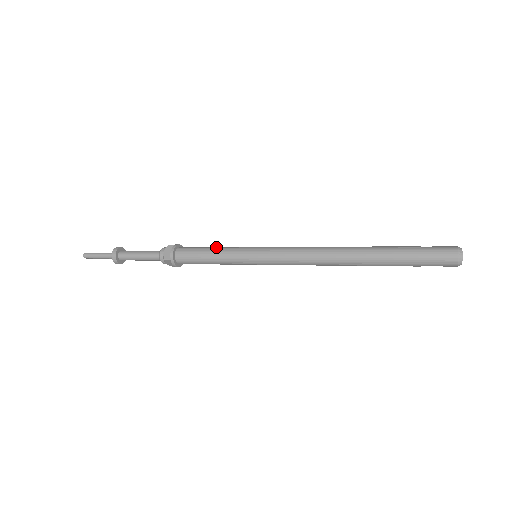
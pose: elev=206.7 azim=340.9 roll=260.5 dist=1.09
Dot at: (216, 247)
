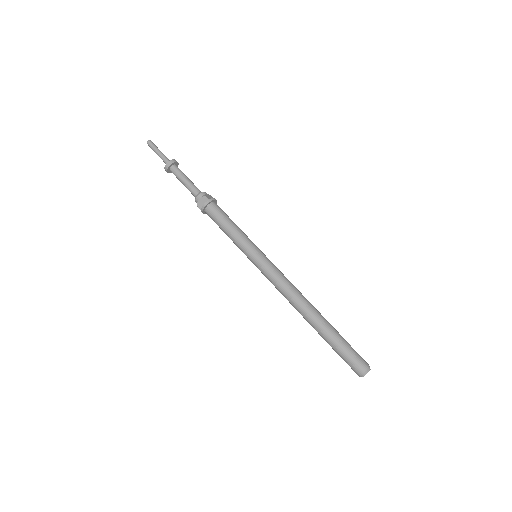
Dot at: (234, 227)
